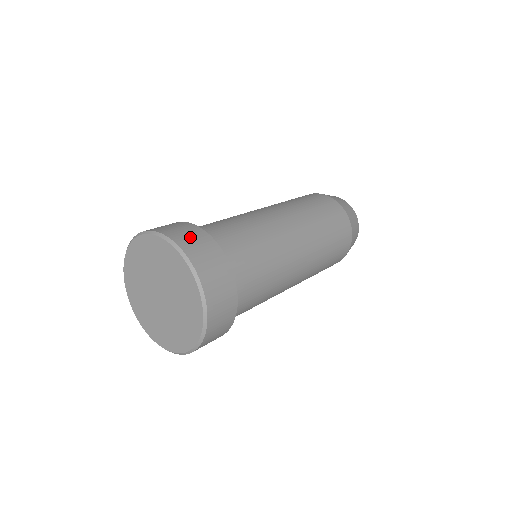
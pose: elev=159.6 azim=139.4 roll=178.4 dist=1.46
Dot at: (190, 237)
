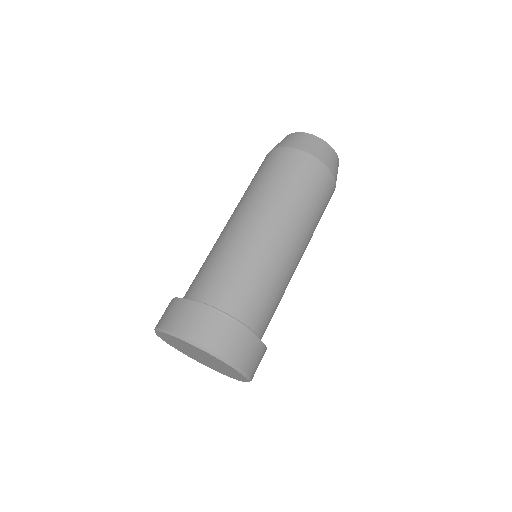
Dot at: (180, 317)
